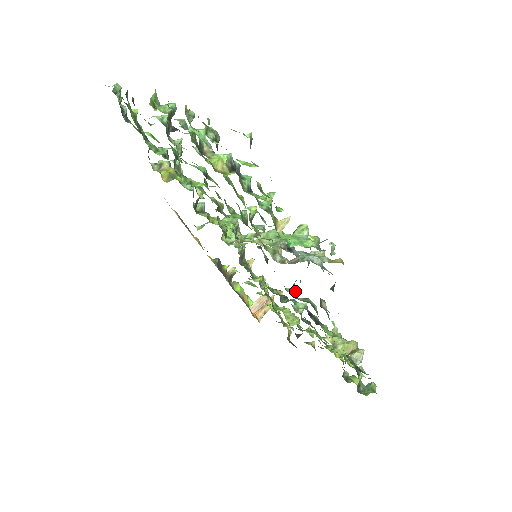
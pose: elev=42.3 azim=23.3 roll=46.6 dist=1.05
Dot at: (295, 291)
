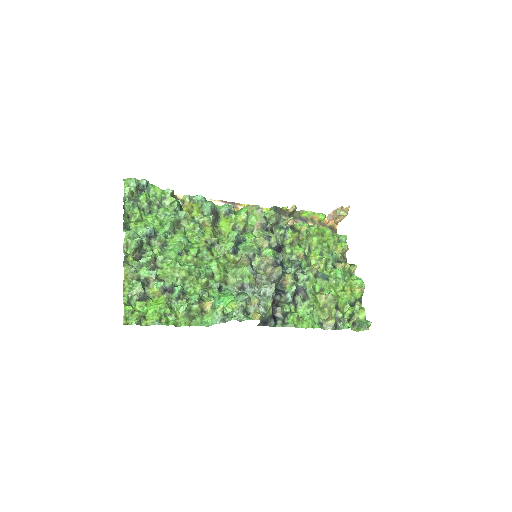
Dot at: (284, 280)
